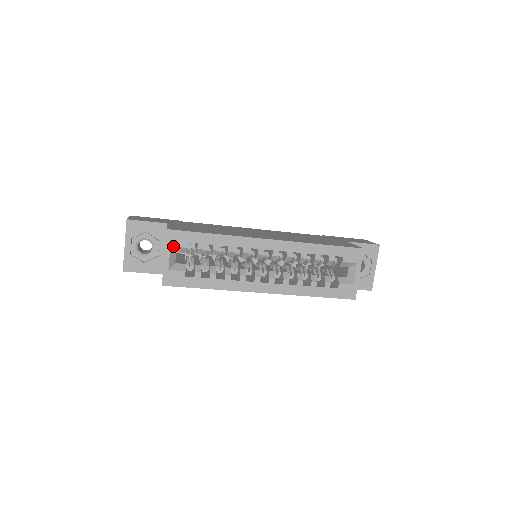
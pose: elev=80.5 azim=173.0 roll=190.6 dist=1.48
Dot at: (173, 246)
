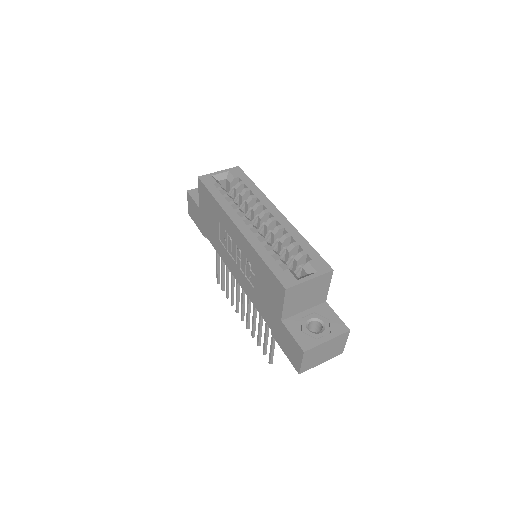
Dot at: (230, 172)
